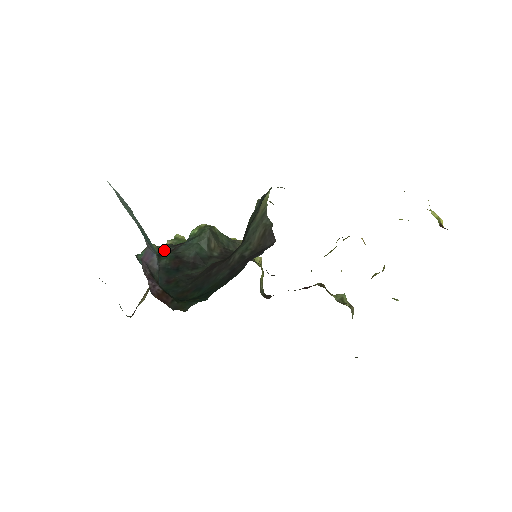
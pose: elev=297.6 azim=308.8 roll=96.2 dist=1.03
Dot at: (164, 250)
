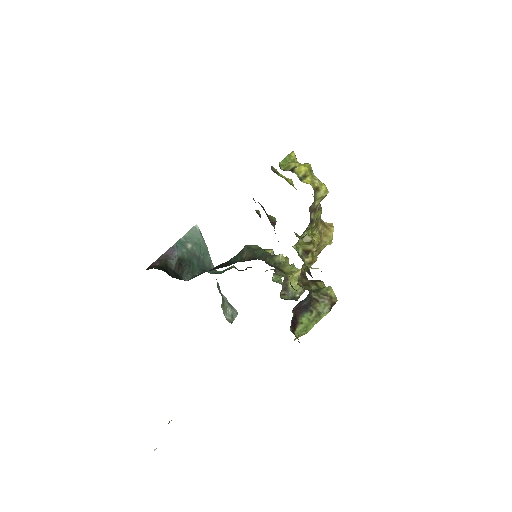
Dot at: (233, 267)
